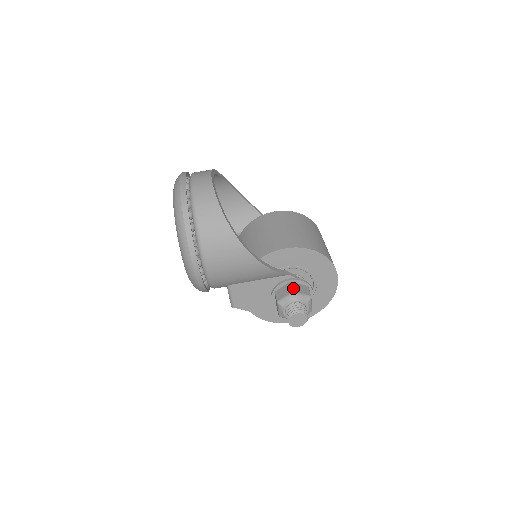
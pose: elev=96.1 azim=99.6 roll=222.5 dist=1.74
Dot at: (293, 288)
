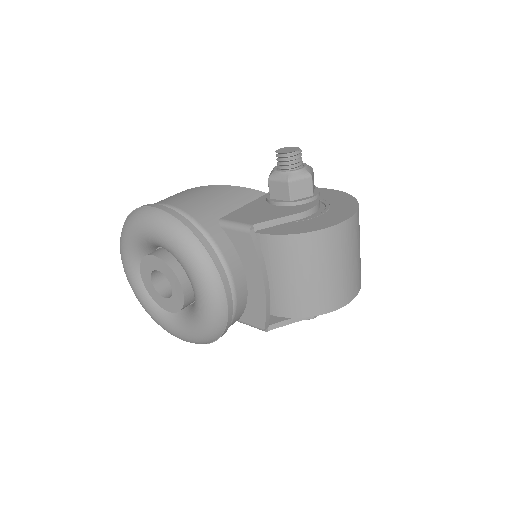
Dot at: occluded
